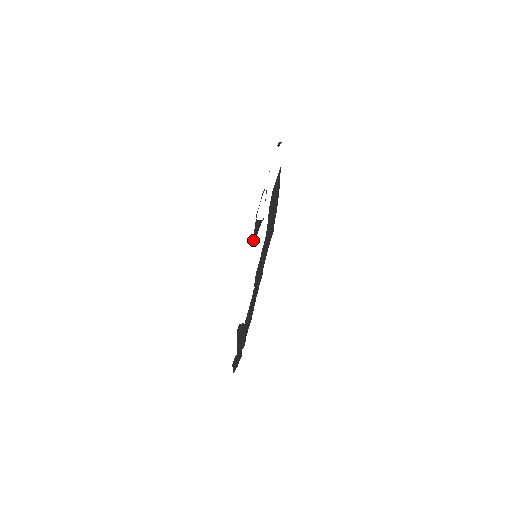
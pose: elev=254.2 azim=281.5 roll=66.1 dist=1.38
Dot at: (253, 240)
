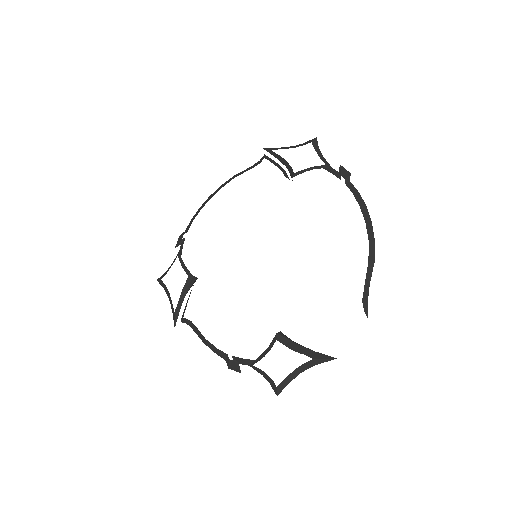
Dot at: (270, 151)
